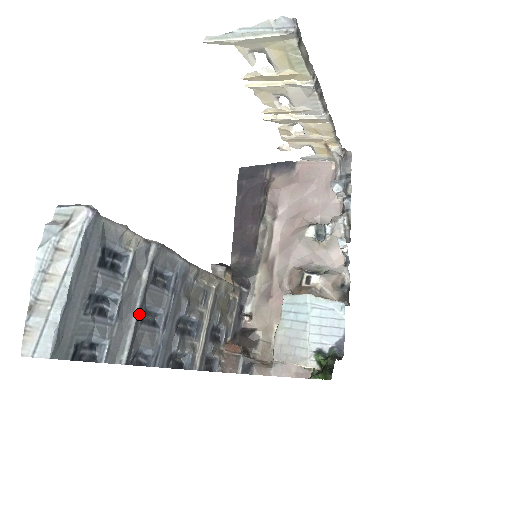
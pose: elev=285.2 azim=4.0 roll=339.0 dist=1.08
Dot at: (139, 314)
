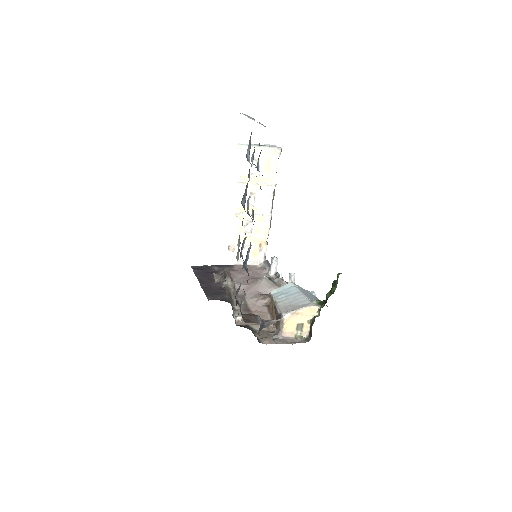
Dot at: occluded
